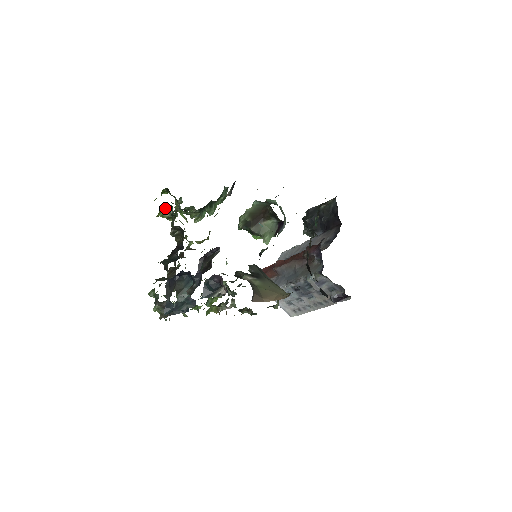
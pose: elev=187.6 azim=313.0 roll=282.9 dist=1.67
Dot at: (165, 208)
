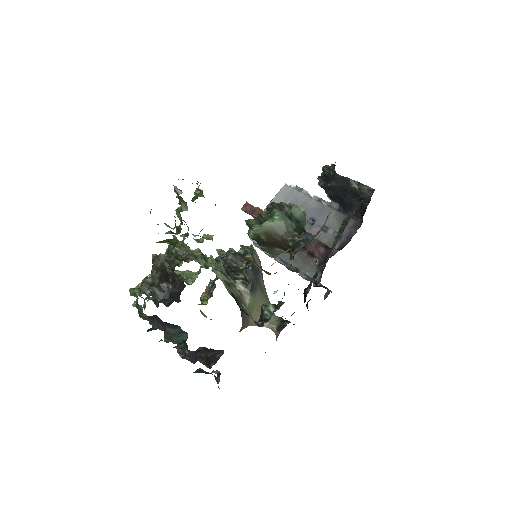
Dot at: (165, 240)
